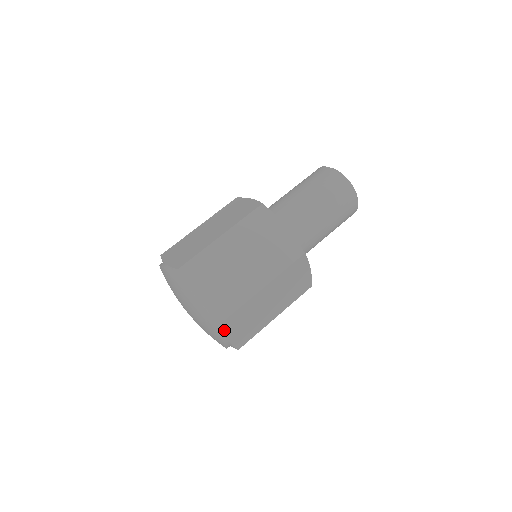
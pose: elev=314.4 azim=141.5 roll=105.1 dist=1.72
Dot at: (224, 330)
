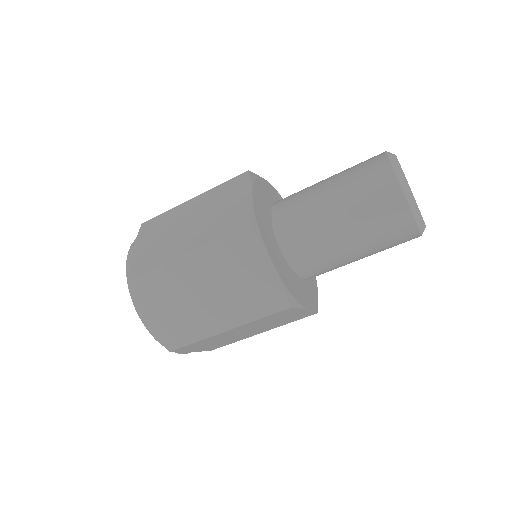
Dot at: (136, 296)
